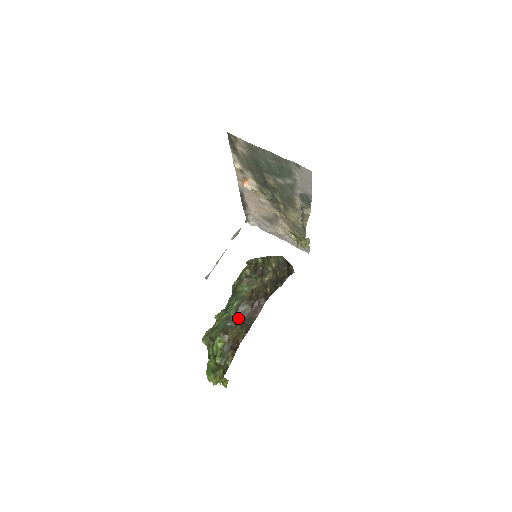
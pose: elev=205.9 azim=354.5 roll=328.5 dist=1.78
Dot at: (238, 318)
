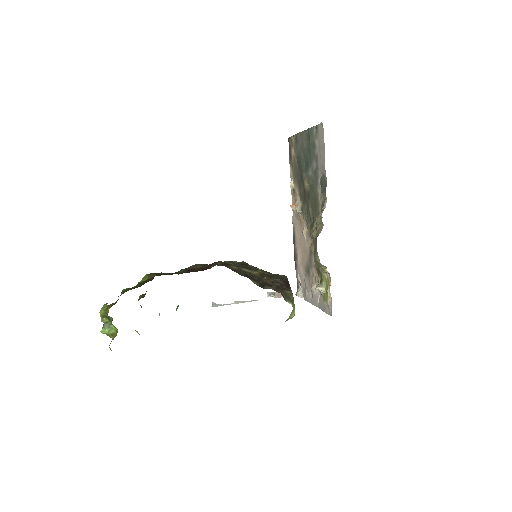
Dot at: (182, 272)
